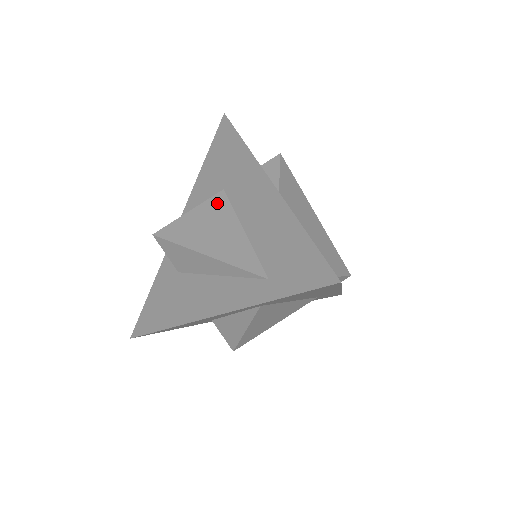
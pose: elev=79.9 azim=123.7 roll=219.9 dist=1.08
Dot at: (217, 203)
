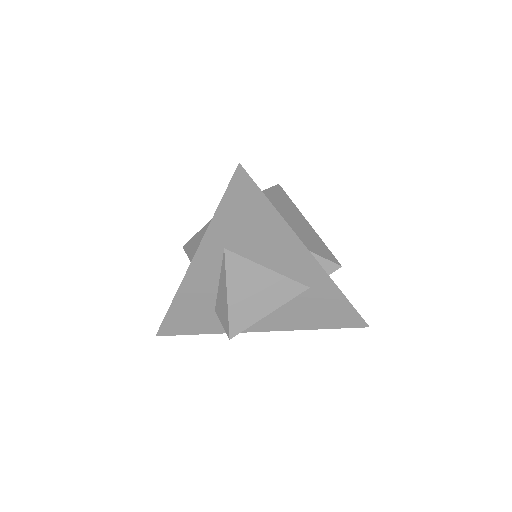
Dot at: occluded
